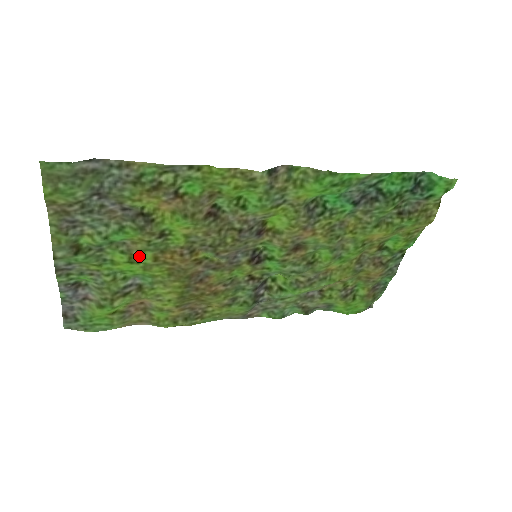
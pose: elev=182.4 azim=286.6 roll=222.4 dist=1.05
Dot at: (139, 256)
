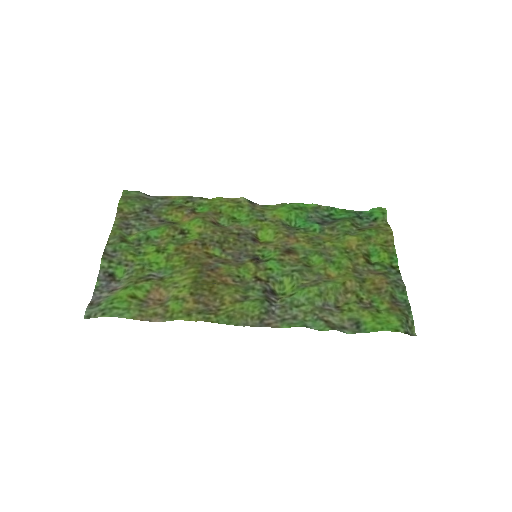
Dot at: (165, 248)
